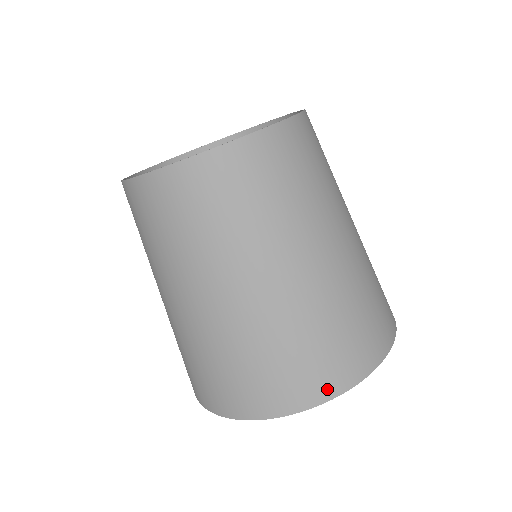
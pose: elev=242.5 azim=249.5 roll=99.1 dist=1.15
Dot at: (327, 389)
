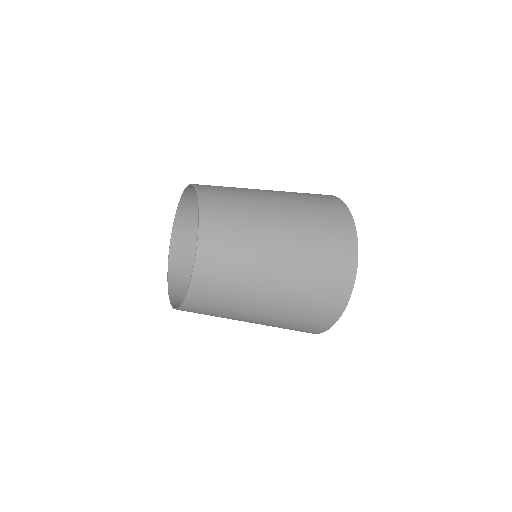
Dot at: (351, 260)
